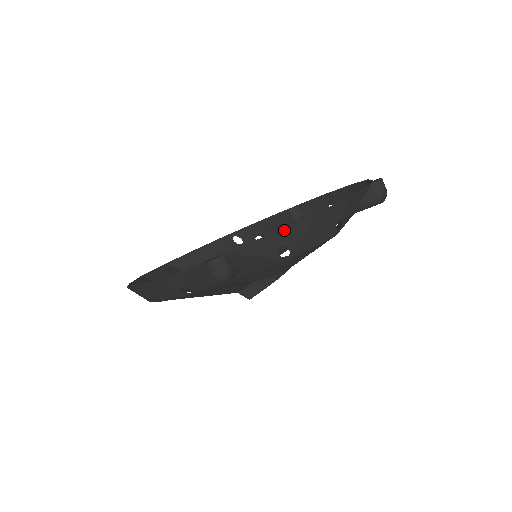
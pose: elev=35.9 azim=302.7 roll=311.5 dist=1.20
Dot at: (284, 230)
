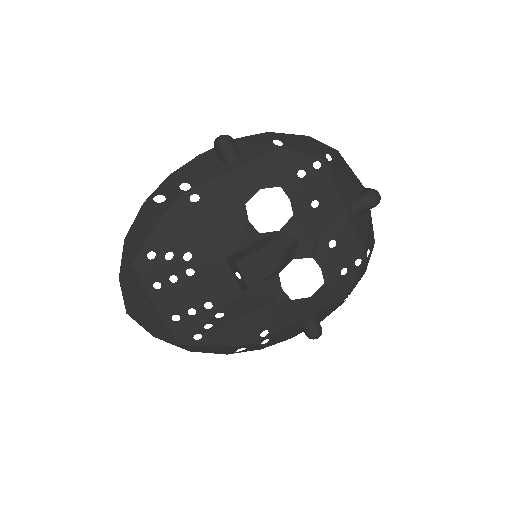
Dot at: (281, 134)
